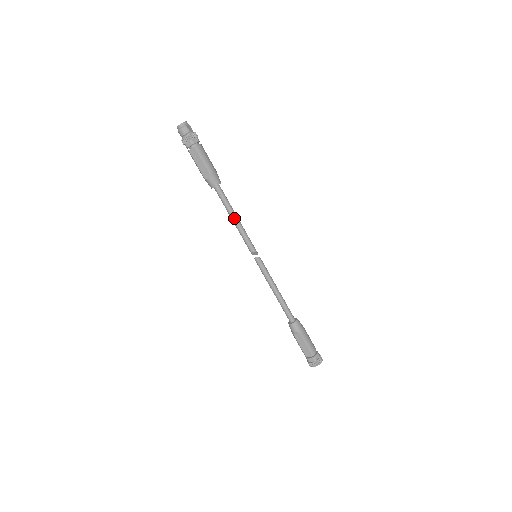
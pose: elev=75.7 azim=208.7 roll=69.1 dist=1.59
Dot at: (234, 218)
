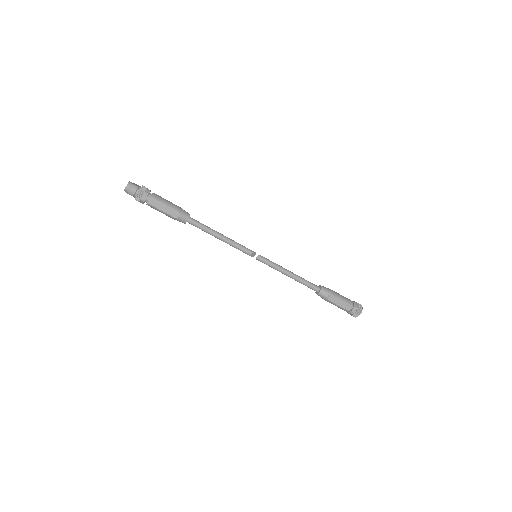
Dot at: (219, 236)
